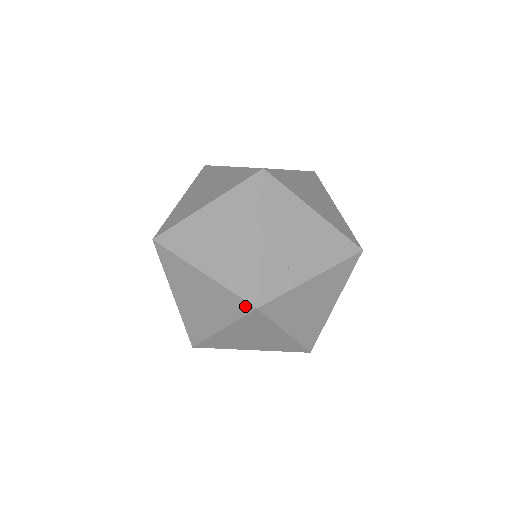
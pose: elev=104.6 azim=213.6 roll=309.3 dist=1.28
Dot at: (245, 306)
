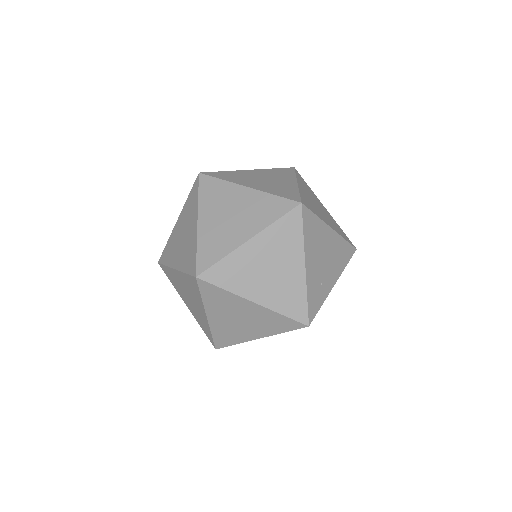
Dot at: (296, 325)
